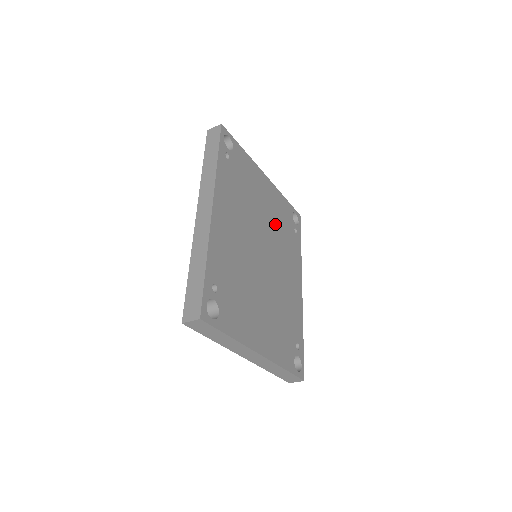
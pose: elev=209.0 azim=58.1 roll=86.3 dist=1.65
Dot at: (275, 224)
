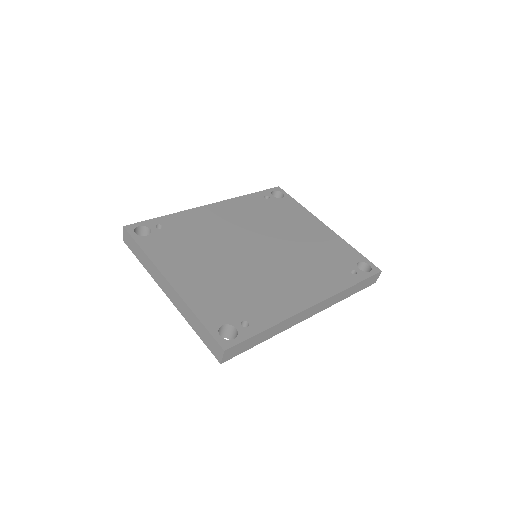
Dot at: (307, 249)
